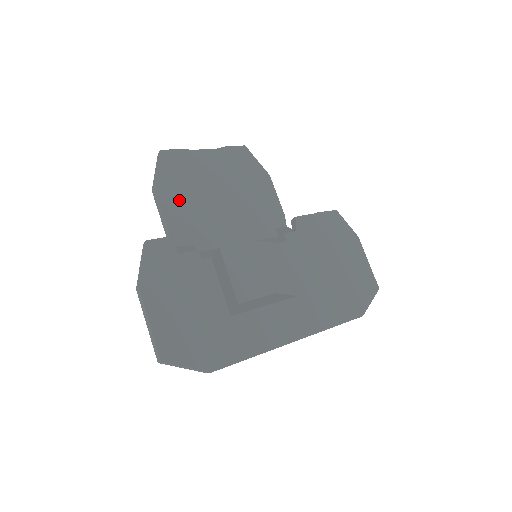
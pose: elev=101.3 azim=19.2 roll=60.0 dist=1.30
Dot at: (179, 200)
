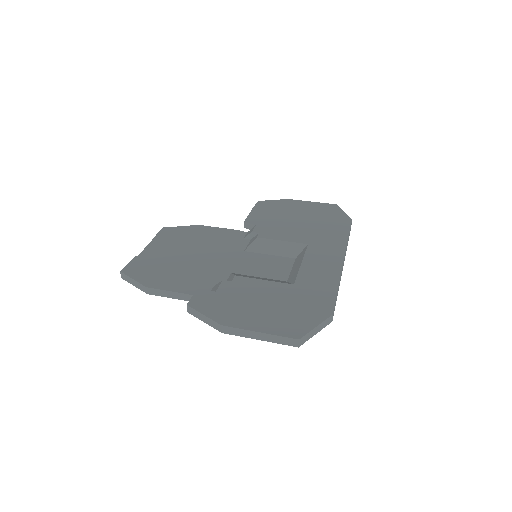
Dot at: (171, 278)
